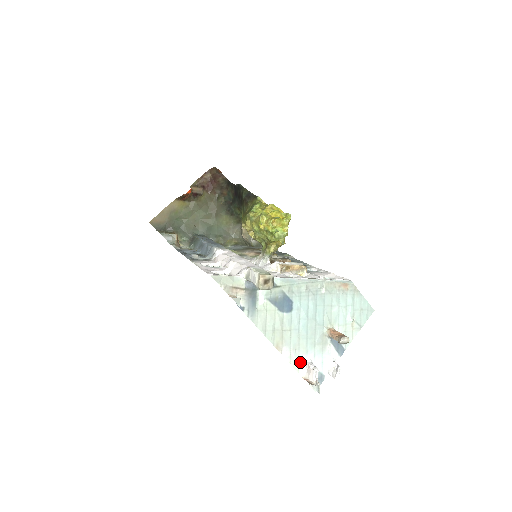
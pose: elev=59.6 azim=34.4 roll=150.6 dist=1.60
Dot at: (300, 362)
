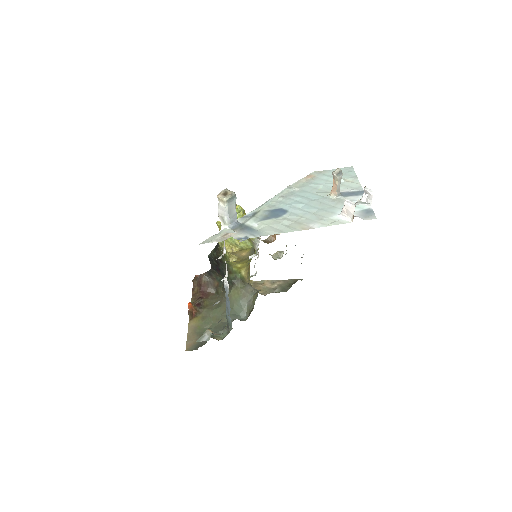
Dot at: (336, 220)
